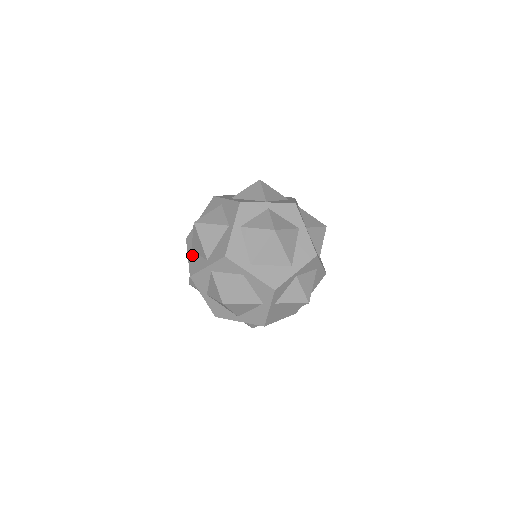
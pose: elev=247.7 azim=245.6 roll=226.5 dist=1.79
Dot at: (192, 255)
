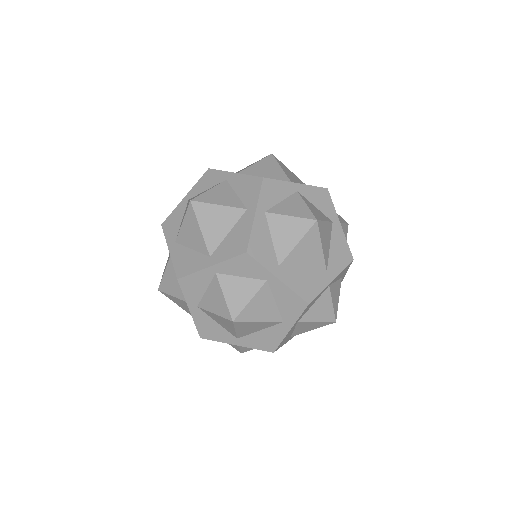
Dot at: occluded
